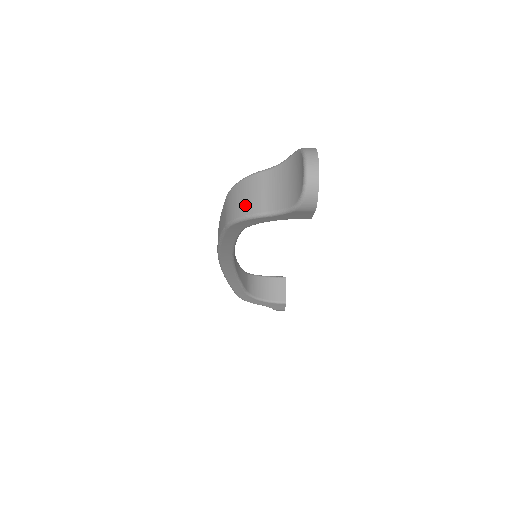
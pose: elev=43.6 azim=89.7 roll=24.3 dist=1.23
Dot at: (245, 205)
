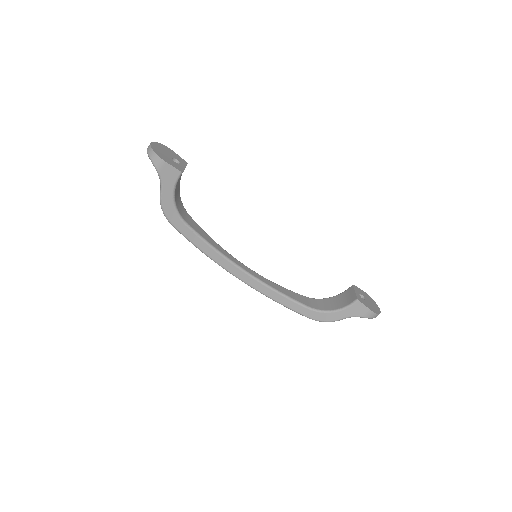
Dot at: occluded
